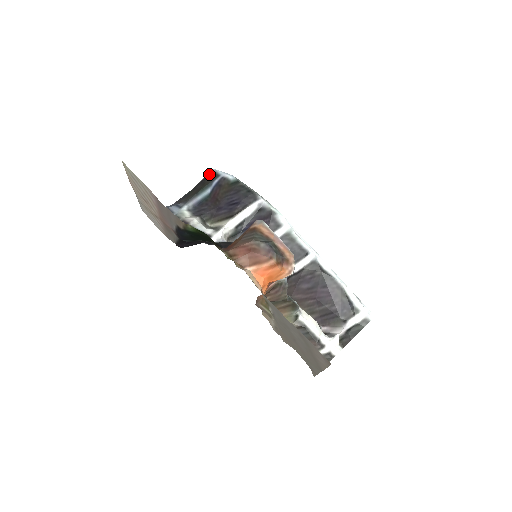
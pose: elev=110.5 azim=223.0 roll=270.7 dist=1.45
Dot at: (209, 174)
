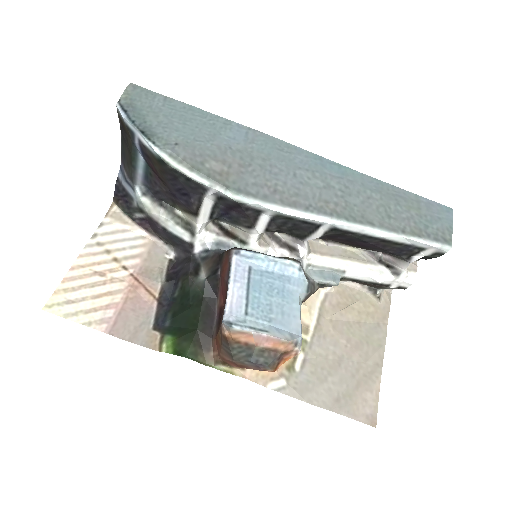
Dot at: (119, 118)
